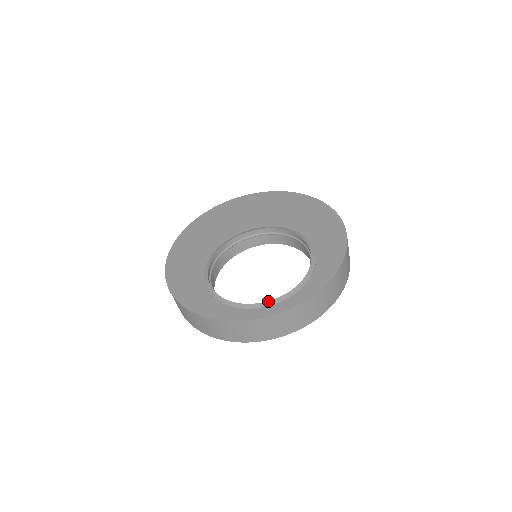
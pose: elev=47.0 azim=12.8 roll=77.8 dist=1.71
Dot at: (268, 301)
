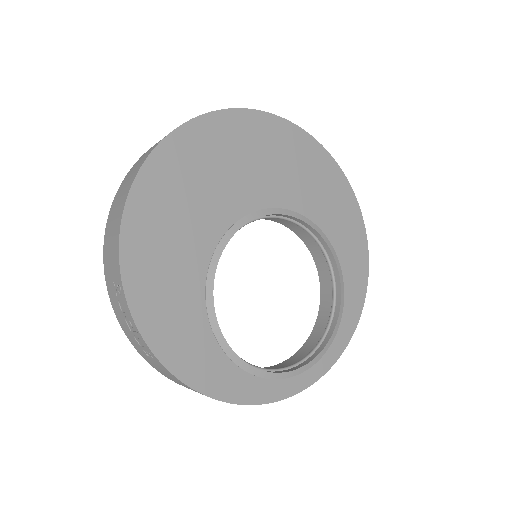
Dot at: (309, 363)
